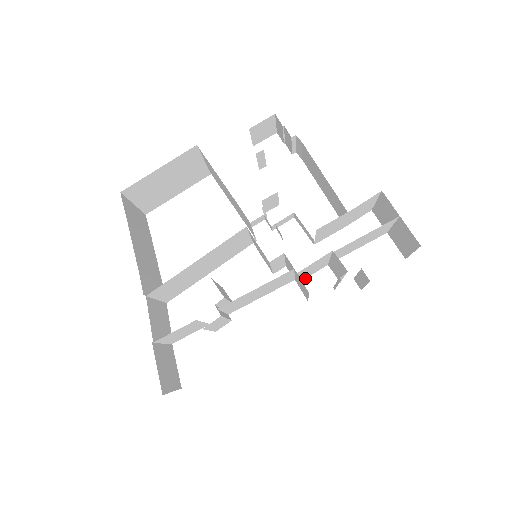
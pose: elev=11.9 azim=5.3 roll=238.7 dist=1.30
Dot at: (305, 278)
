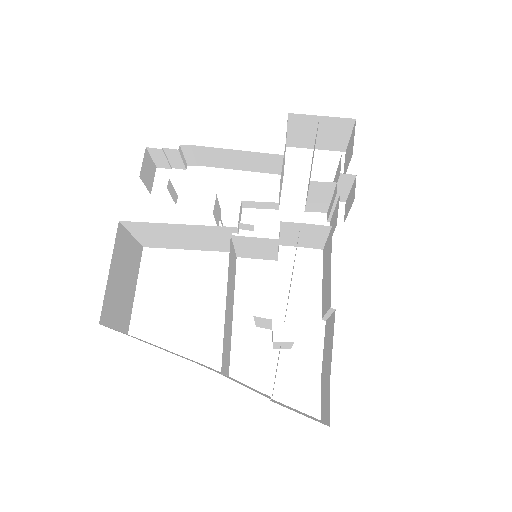
Dot at: occluded
